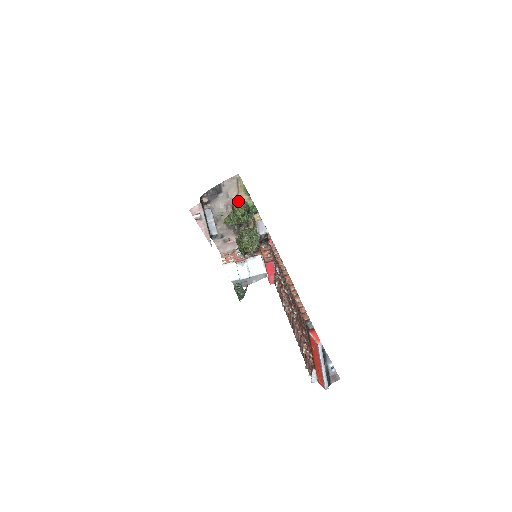
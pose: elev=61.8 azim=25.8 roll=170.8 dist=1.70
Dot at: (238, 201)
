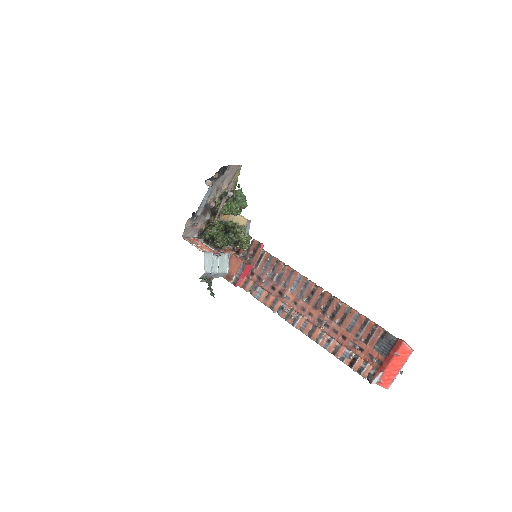
Dot at: occluded
